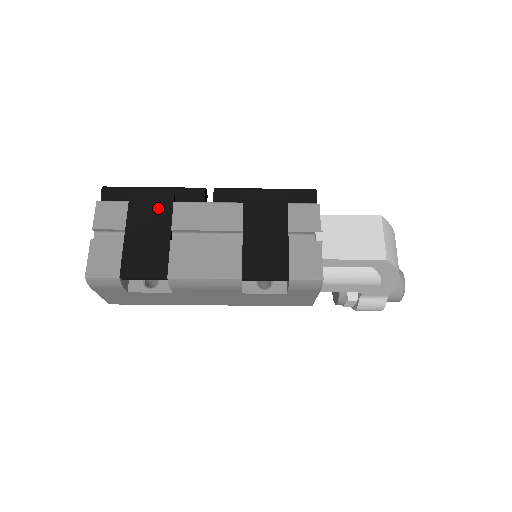
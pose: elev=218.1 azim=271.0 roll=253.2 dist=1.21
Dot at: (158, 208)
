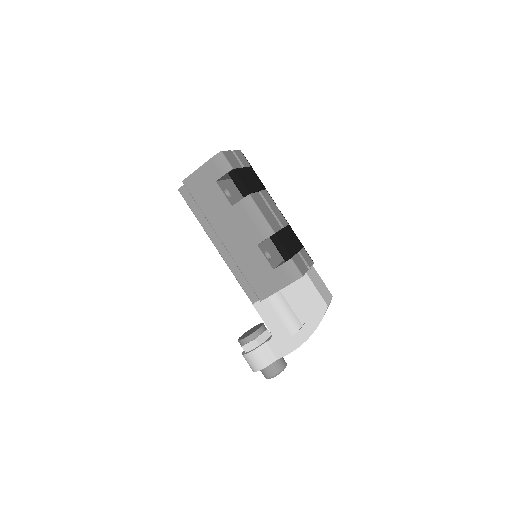
Dot at: (260, 182)
